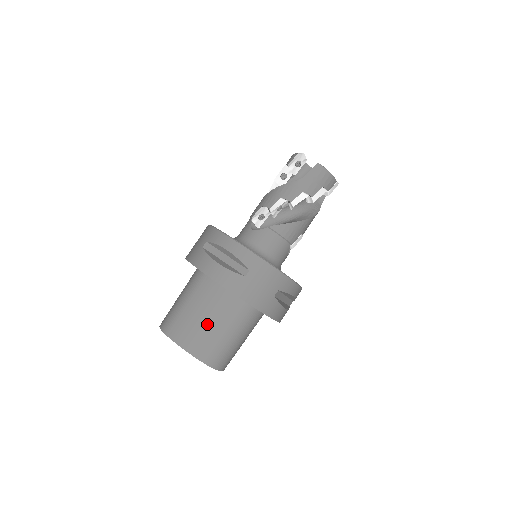
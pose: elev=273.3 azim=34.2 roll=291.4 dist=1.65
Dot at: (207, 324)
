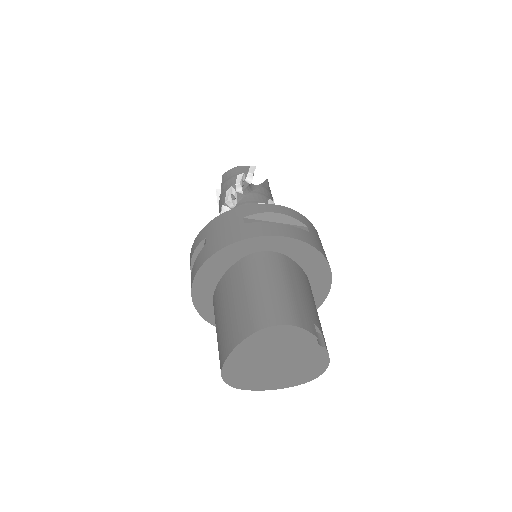
Dot at: (230, 311)
